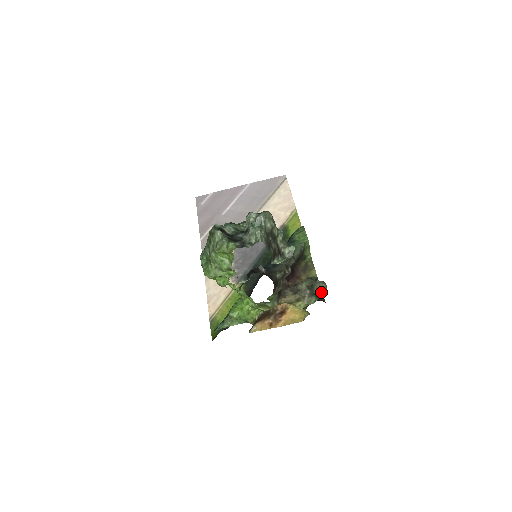
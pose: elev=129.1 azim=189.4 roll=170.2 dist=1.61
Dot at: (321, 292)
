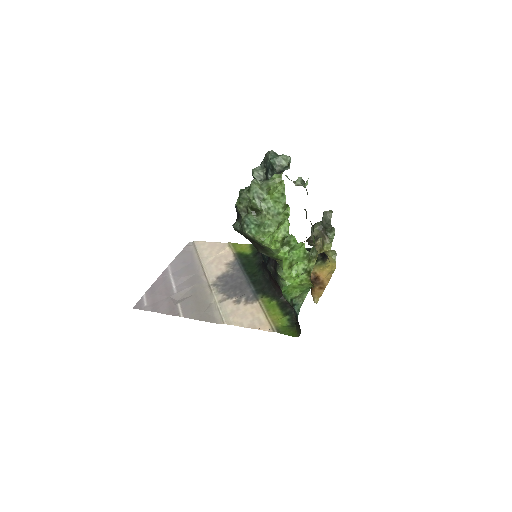
Dot at: occluded
